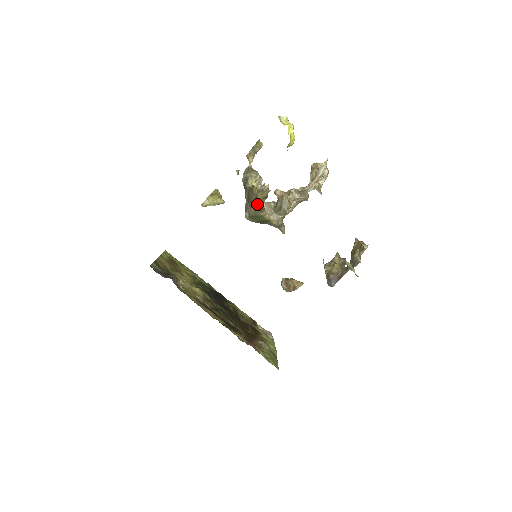
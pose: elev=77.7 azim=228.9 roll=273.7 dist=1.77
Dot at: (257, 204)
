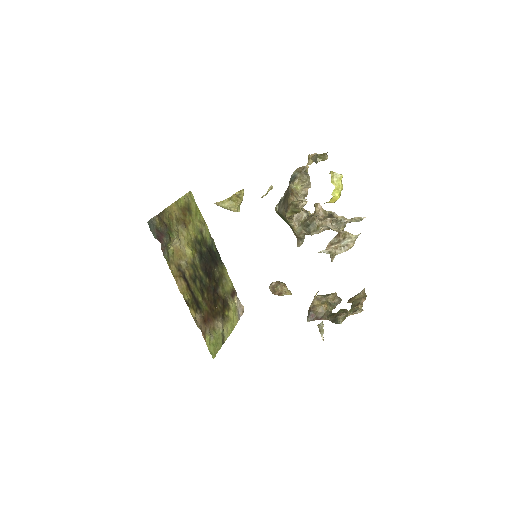
Dot at: (286, 212)
